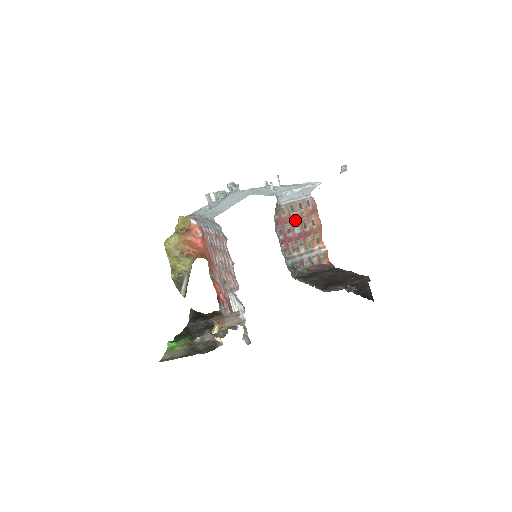
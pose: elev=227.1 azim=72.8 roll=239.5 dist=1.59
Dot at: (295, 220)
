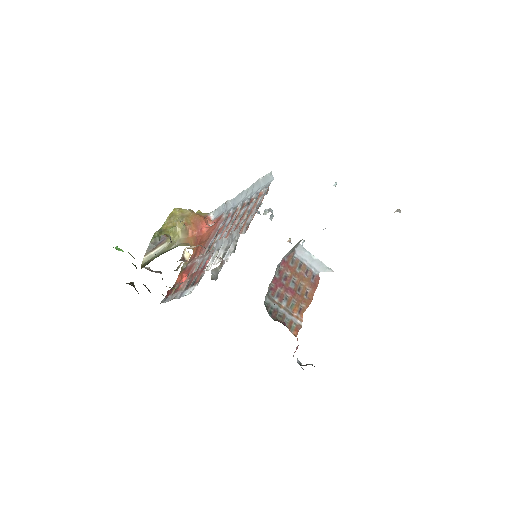
Dot at: (296, 277)
